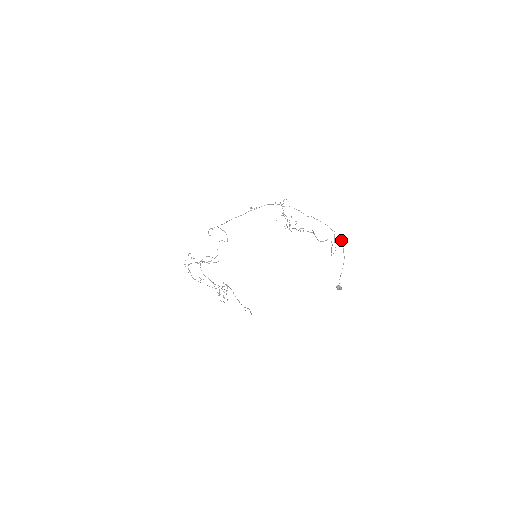
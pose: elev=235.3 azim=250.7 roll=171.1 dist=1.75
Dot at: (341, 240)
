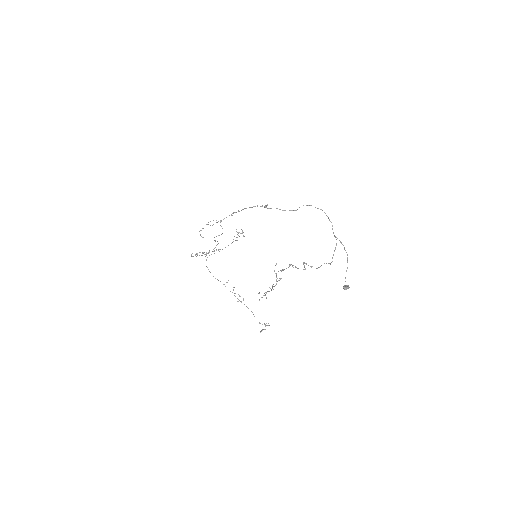
Dot at: (340, 242)
